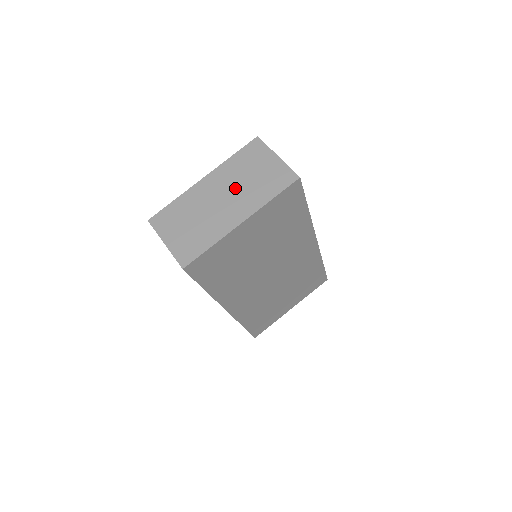
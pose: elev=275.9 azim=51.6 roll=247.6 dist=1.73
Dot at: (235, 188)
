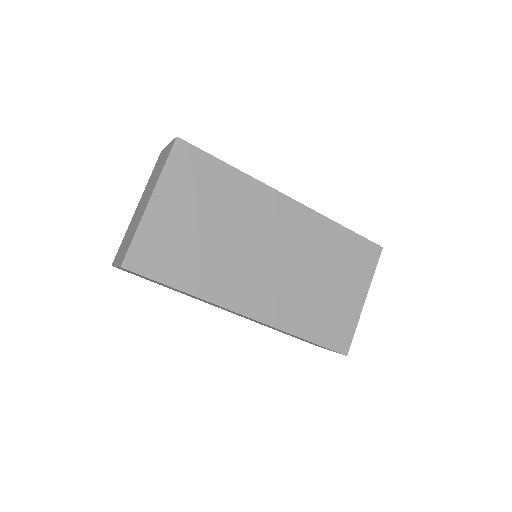
Dot at: (149, 189)
